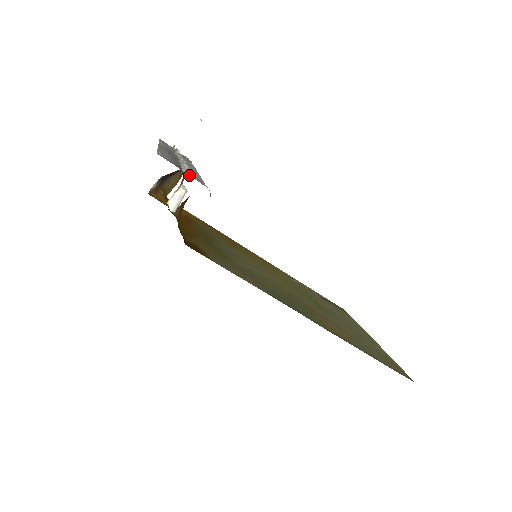
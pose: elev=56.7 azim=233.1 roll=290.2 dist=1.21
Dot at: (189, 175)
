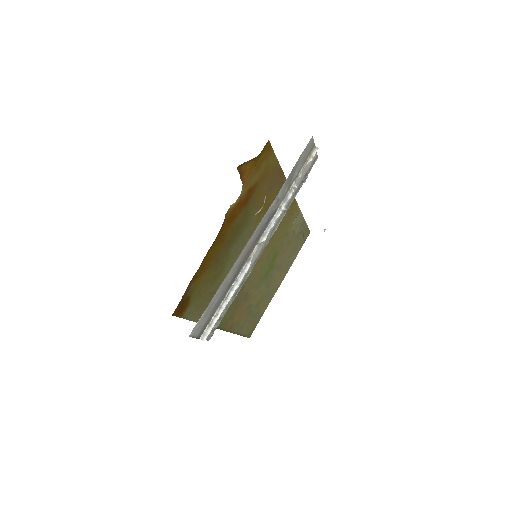
Dot at: (203, 339)
